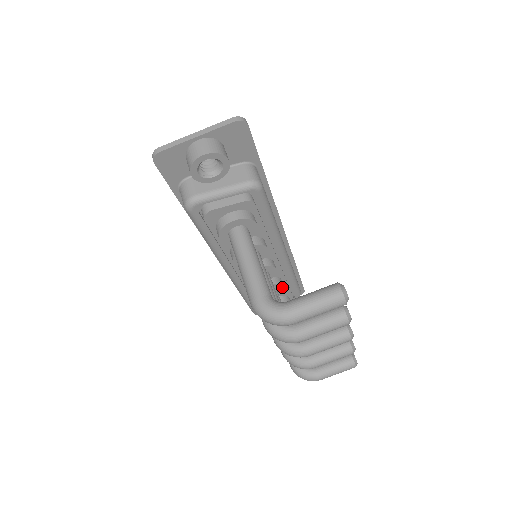
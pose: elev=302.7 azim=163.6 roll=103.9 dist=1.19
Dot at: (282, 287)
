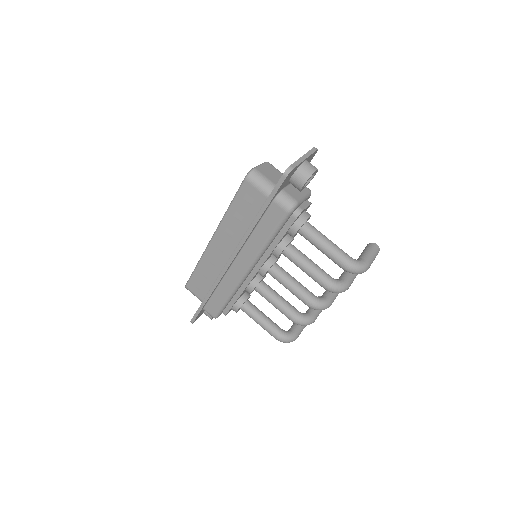
Dot at: occluded
